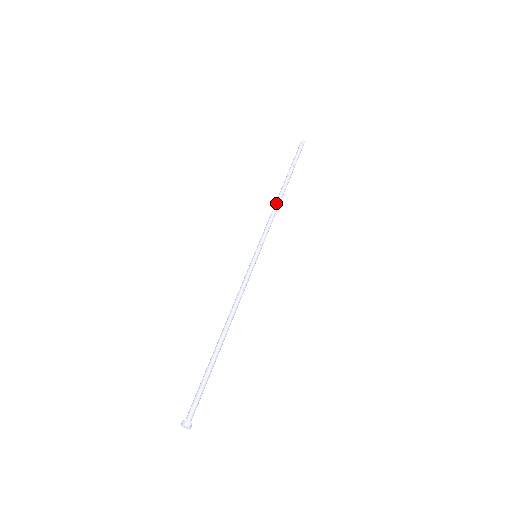
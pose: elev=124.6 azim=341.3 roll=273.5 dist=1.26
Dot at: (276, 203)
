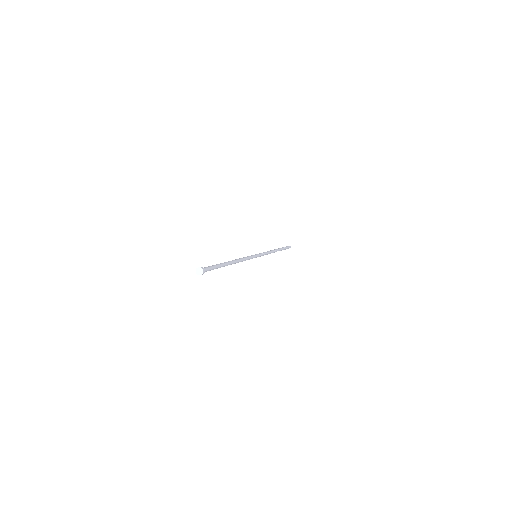
Dot at: occluded
